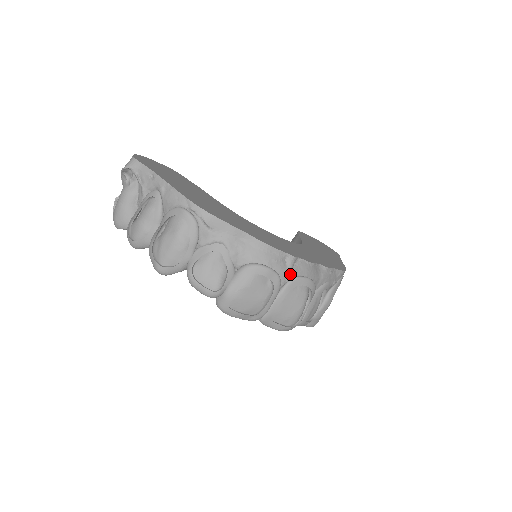
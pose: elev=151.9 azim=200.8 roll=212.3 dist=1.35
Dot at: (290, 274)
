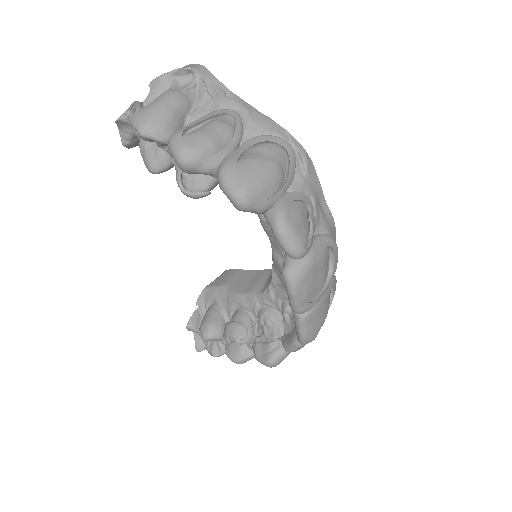
Dot at: occluded
